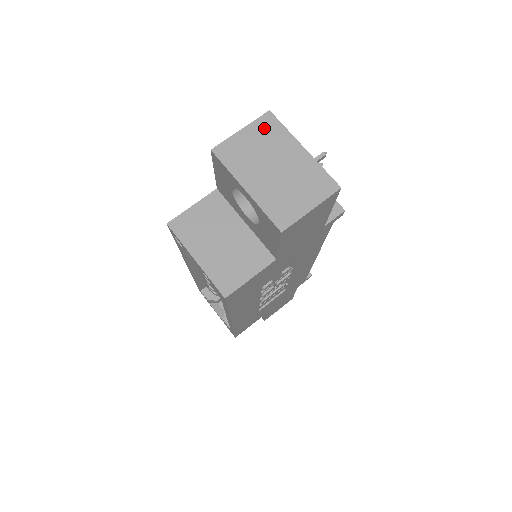
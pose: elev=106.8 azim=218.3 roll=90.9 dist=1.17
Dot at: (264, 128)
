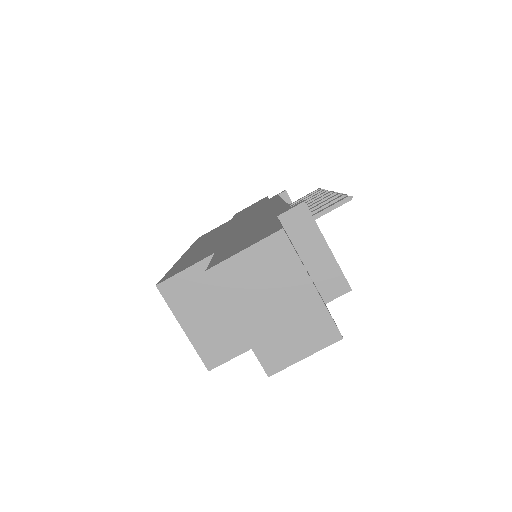
Dot at: (272, 252)
